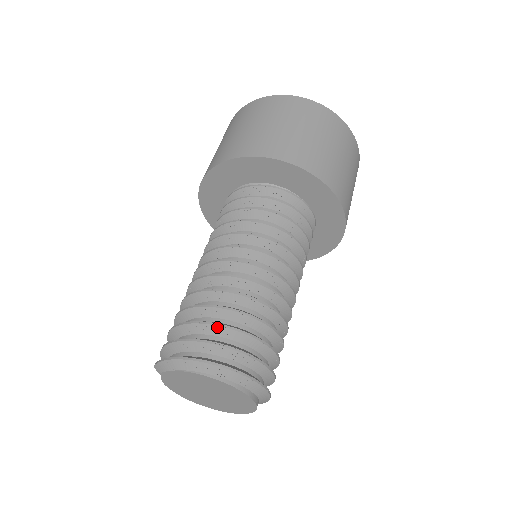
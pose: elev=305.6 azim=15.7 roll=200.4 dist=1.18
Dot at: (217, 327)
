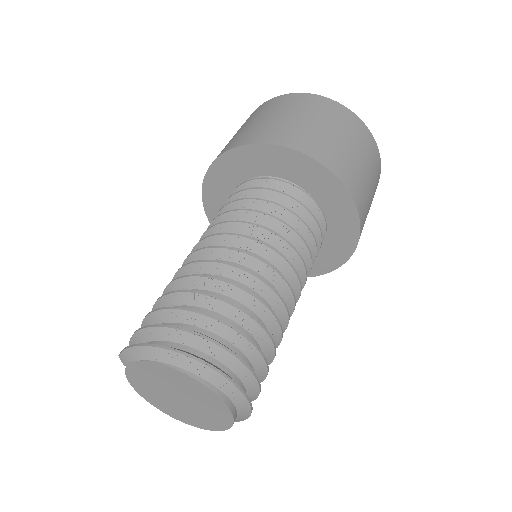
Dot at: (200, 316)
